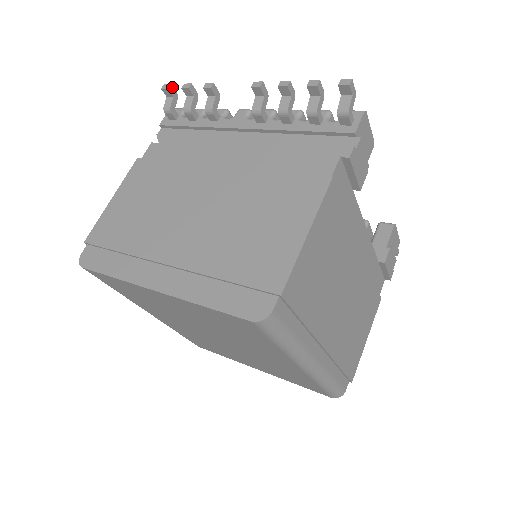
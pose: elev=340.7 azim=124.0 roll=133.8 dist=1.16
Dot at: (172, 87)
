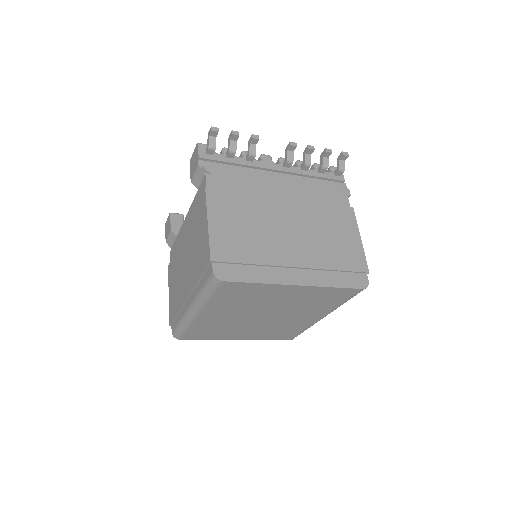
Dot at: (217, 130)
